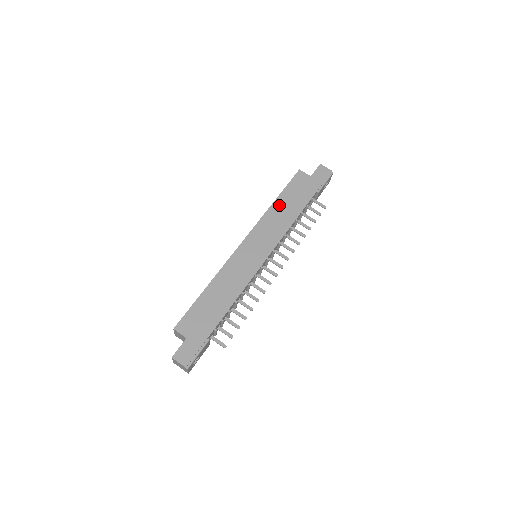
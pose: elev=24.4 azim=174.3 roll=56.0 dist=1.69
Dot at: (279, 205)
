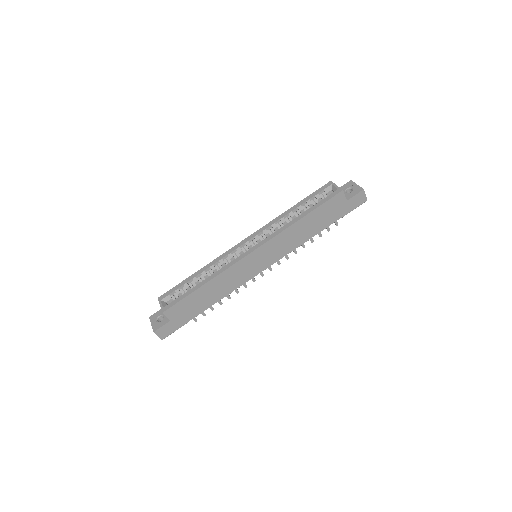
Dot at: (303, 224)
